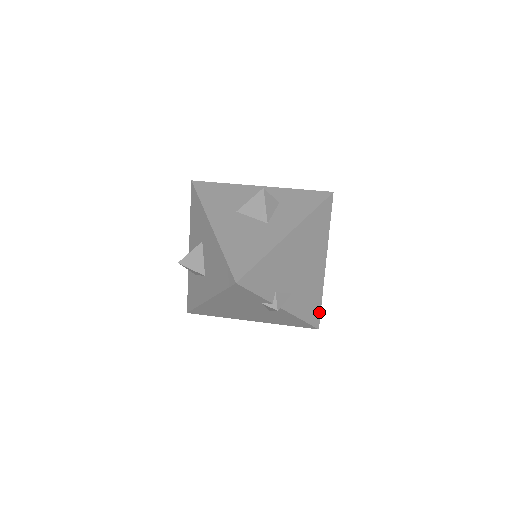
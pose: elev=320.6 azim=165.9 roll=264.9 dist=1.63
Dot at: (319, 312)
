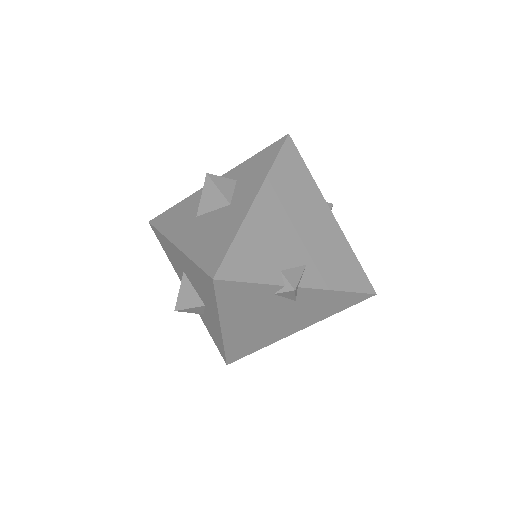
Dot at: (363, 274)
